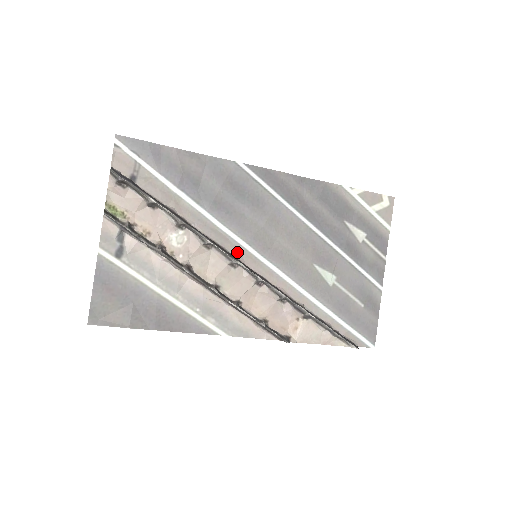
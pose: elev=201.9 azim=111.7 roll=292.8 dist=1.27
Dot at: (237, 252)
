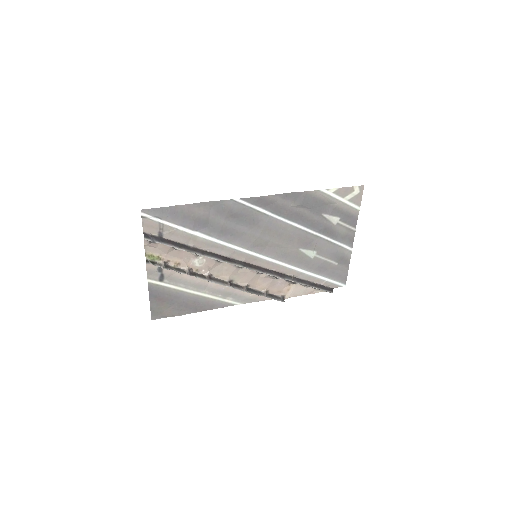
Dot at: (242, 257)
